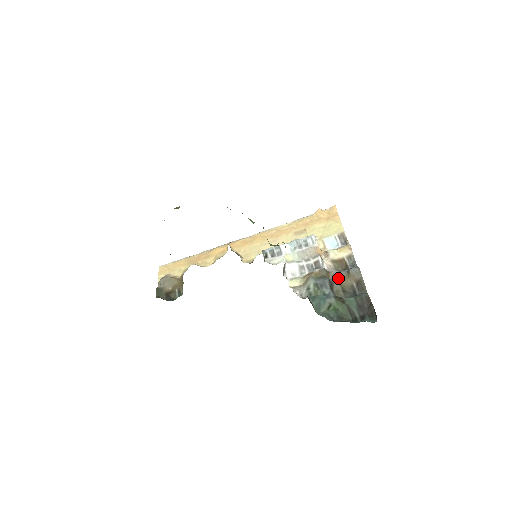
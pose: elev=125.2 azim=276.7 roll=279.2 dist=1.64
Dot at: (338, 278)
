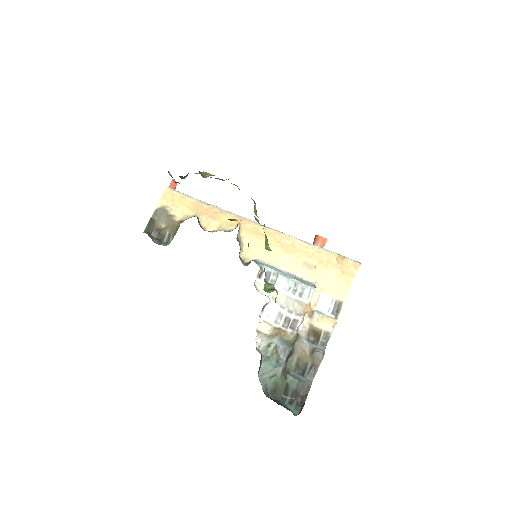
Dot at: (302, 349)
